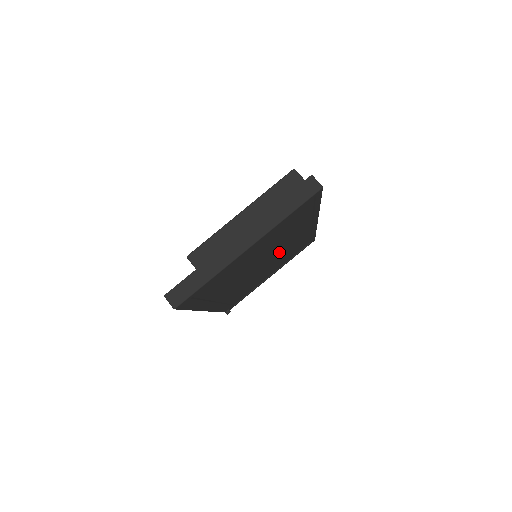
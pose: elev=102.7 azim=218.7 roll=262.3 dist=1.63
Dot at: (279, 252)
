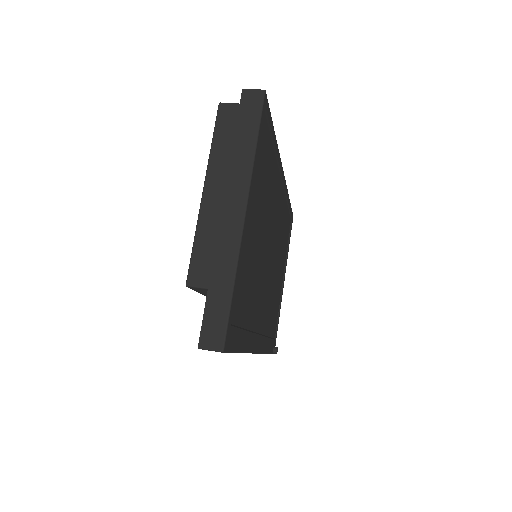
Dot at: (274, 234)
